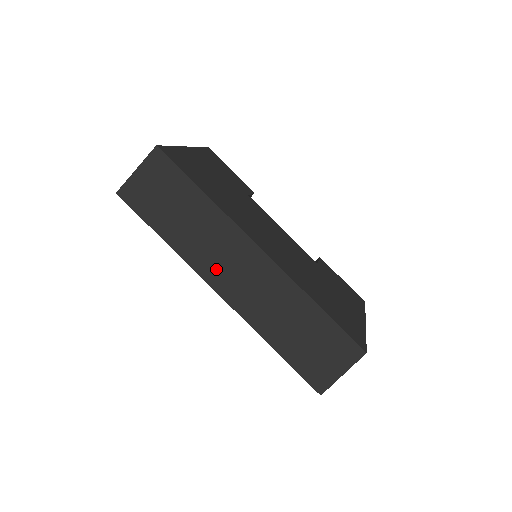
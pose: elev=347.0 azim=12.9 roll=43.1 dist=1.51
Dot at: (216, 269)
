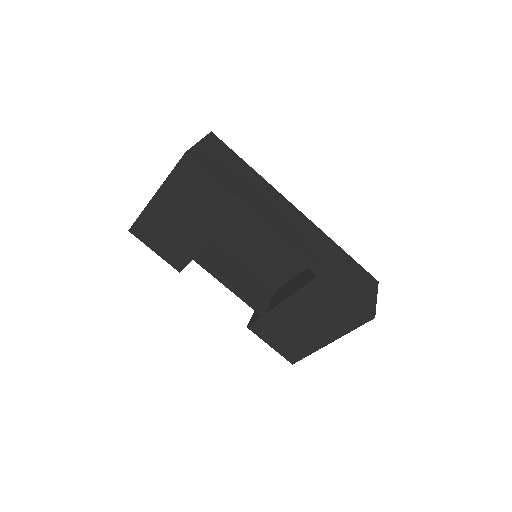
Dot at: (277, 220)
